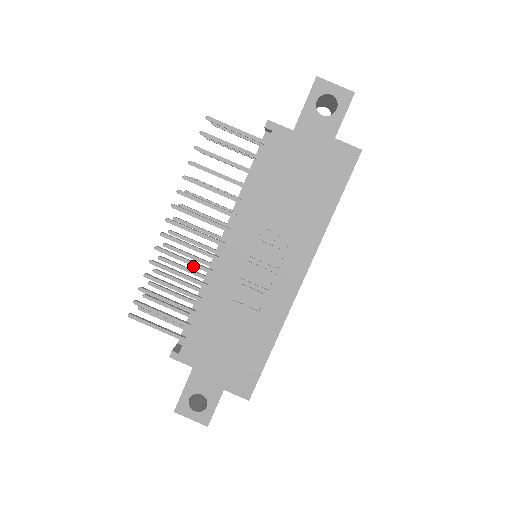
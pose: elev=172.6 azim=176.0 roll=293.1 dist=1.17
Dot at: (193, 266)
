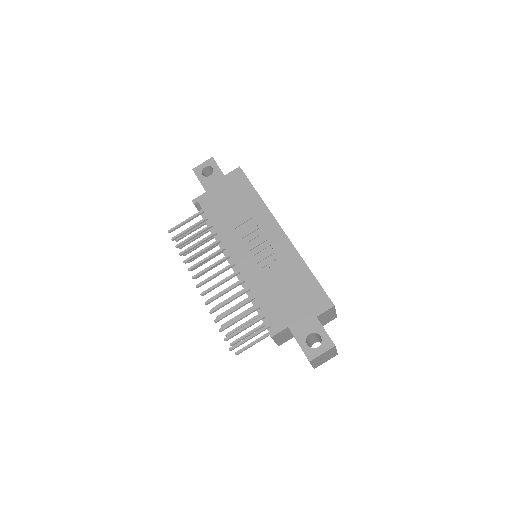
Dot at: occluded
